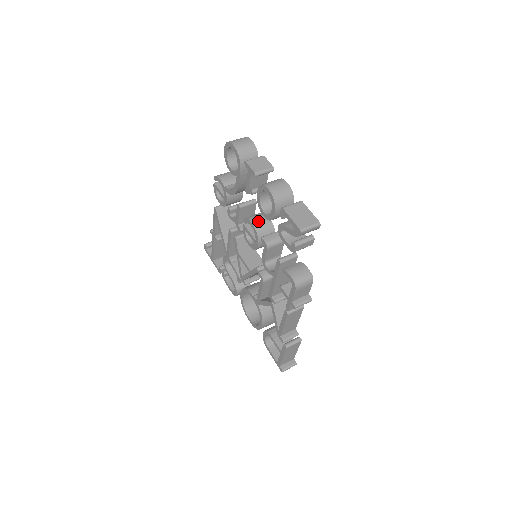
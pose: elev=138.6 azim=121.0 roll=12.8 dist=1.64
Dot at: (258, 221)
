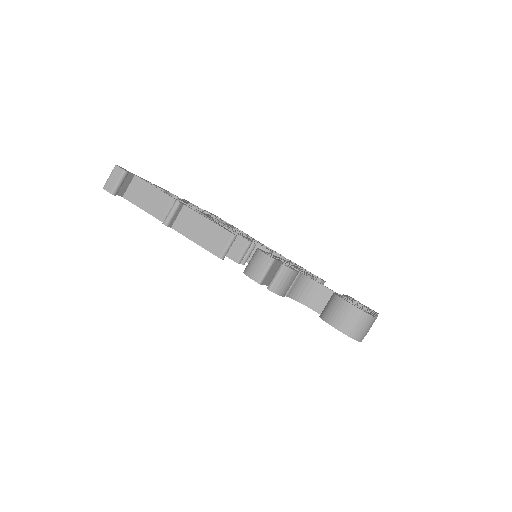
Dot at: occluded
